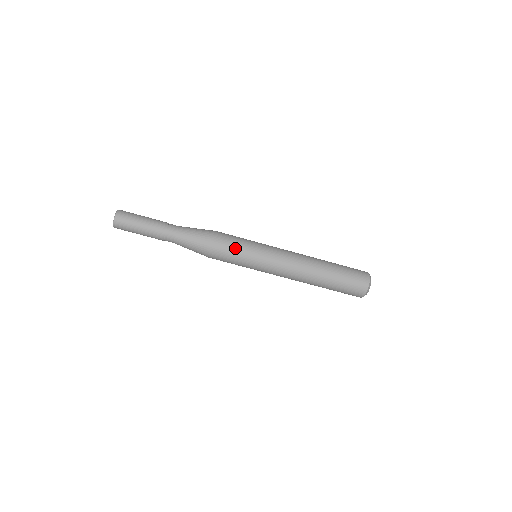
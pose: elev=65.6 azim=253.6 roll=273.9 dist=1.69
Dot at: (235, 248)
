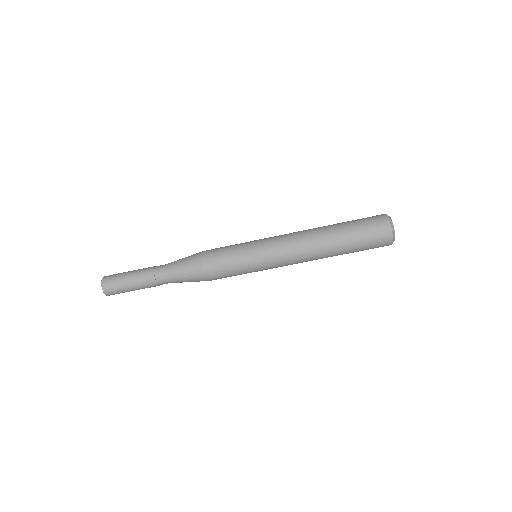
Dot at: (227, 255)
